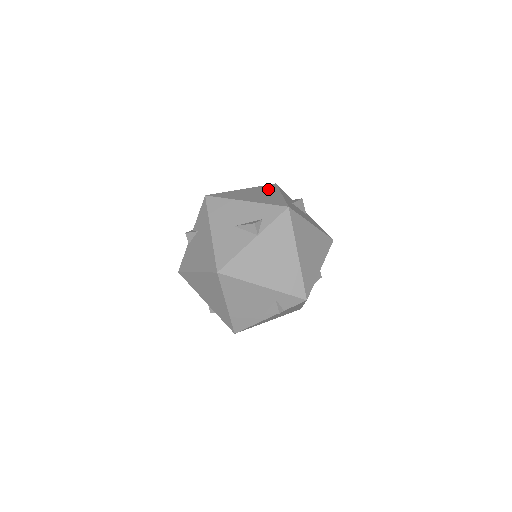
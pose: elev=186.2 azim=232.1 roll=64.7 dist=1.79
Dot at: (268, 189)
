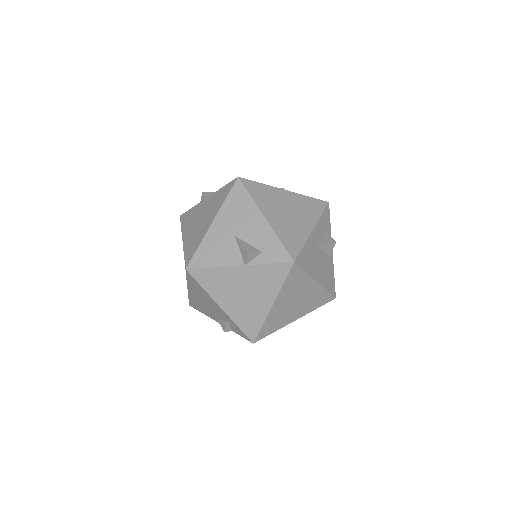
Dot at: (309, 209)
